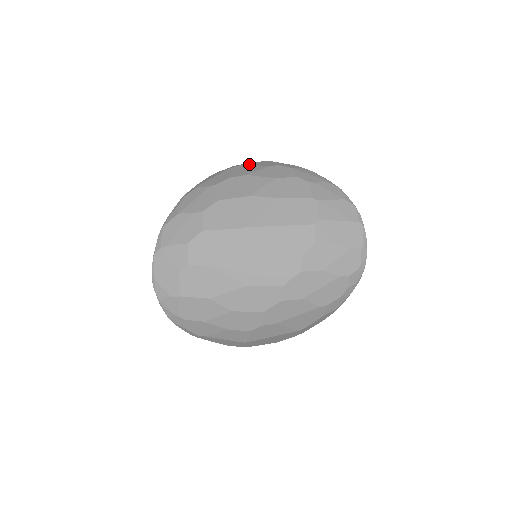
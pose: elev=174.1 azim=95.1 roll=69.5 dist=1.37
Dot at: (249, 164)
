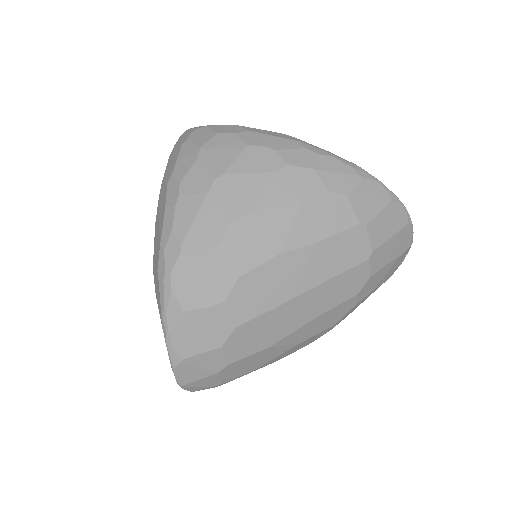
Dot at: (234, 169)
